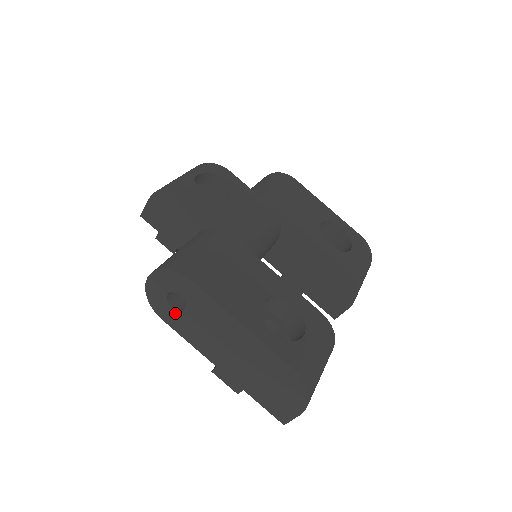
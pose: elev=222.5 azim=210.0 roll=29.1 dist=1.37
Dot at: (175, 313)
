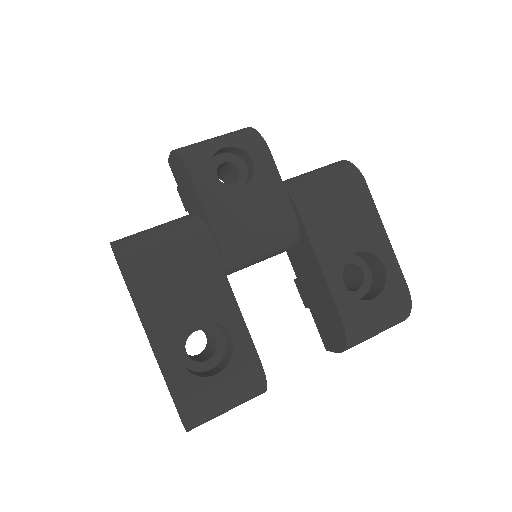
Dot at: (126, 284)
